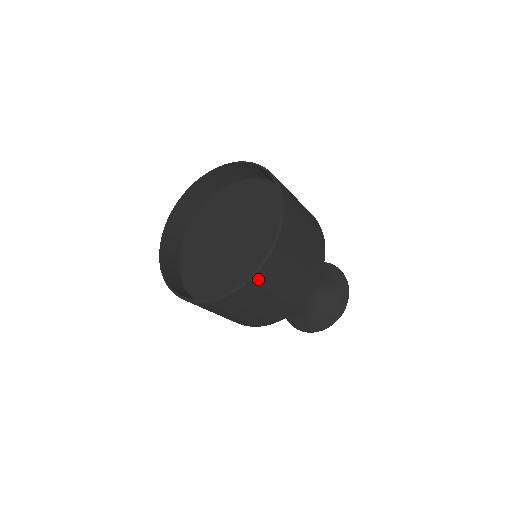
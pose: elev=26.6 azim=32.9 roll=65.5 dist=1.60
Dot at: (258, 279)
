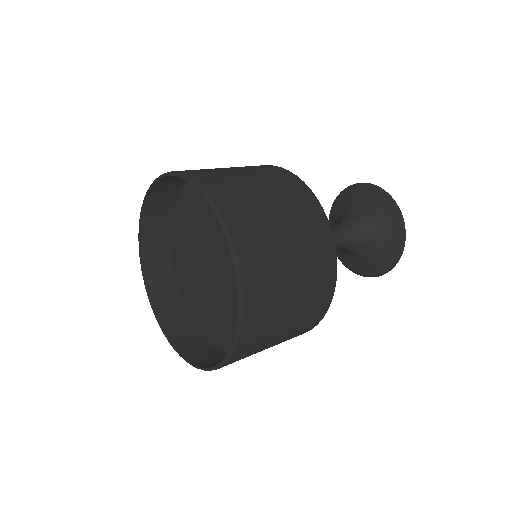
Dot at: occluded
